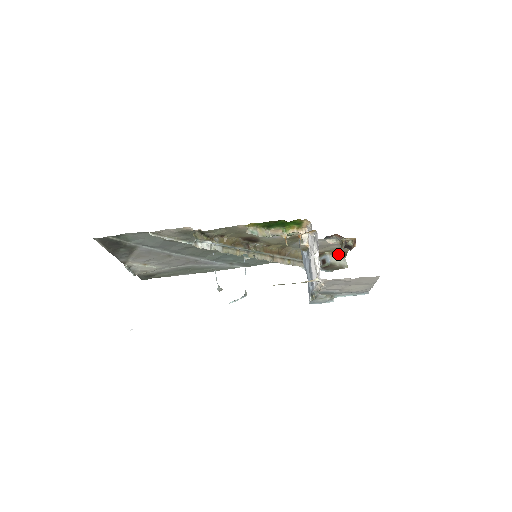
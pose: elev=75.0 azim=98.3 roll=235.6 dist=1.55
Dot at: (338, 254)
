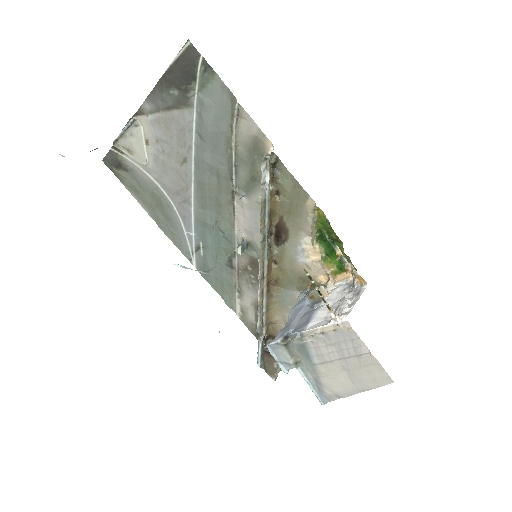
Dot at: occluded
